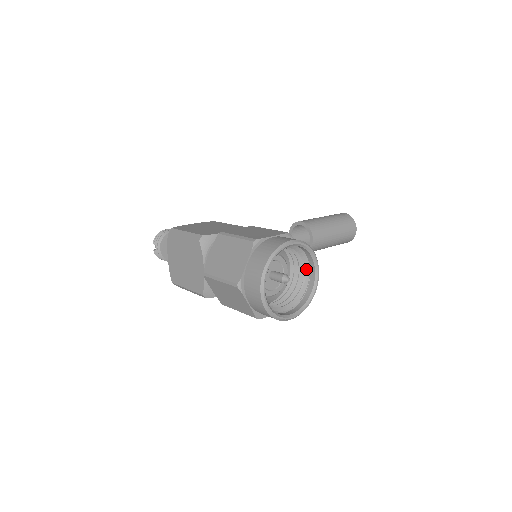
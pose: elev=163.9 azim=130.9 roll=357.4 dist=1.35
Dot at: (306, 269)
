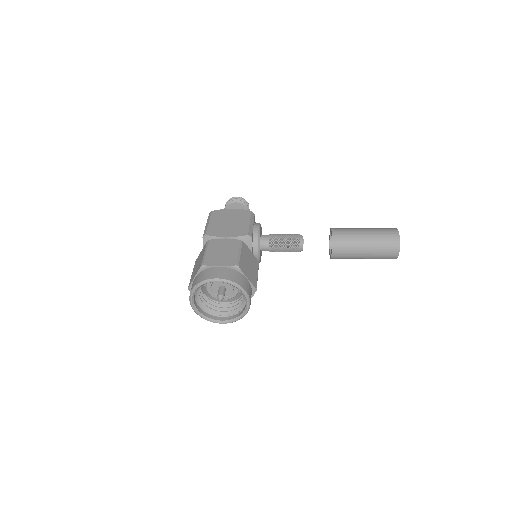
Dot at: occluded
